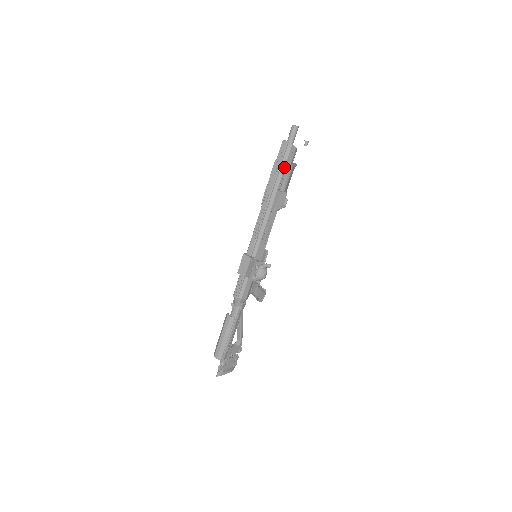
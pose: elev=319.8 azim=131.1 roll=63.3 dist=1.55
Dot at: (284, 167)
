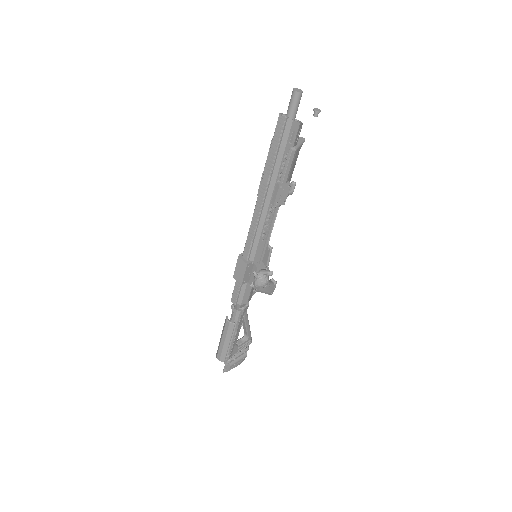
Dot at: (283, 152)
